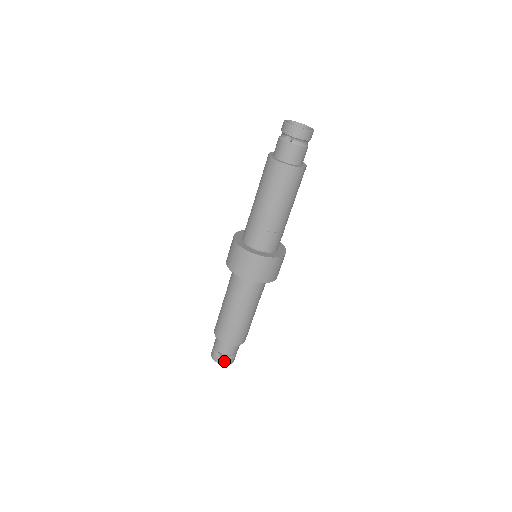
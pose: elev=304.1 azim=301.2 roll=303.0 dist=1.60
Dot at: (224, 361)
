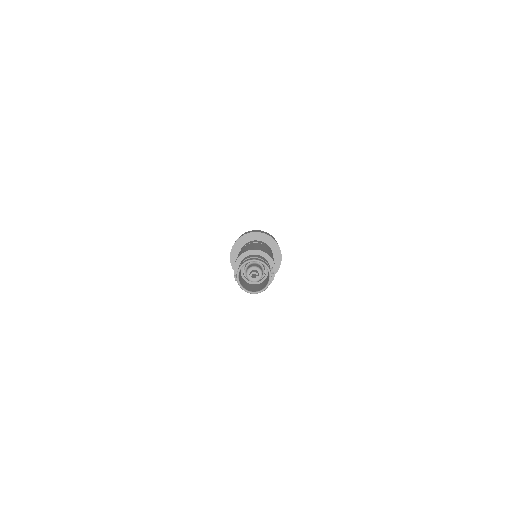
Dot at: occluded
